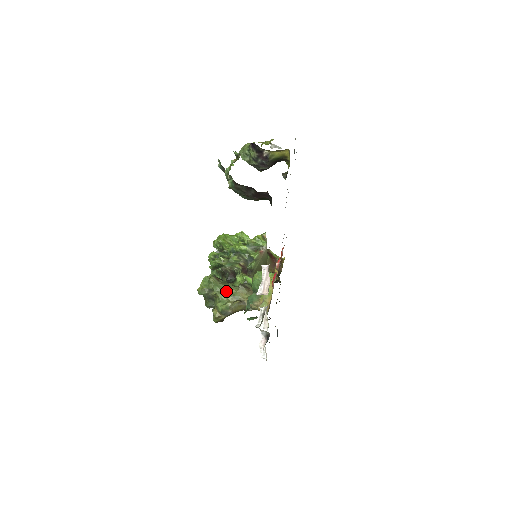
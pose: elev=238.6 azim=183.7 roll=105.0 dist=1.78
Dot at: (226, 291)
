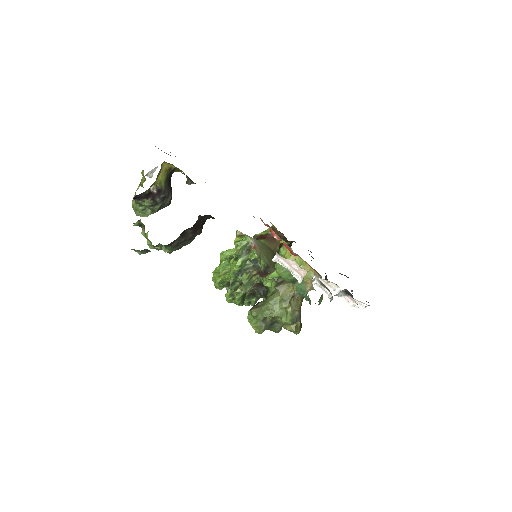
Dot at: (274, 305)
